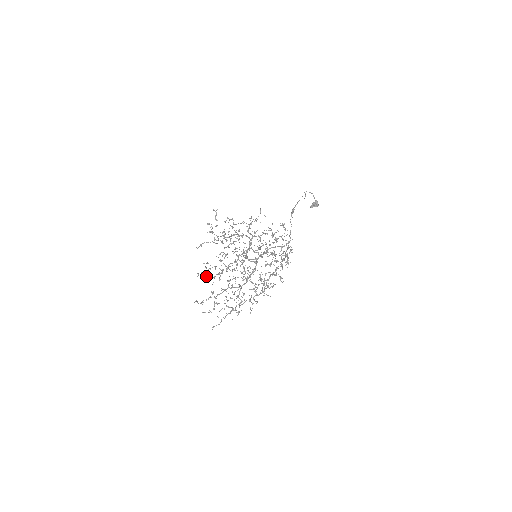
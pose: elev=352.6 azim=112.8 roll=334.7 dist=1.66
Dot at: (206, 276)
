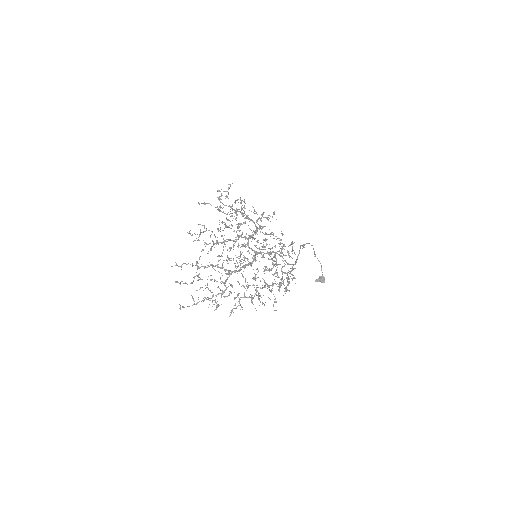
Dot at: (198, 237)
